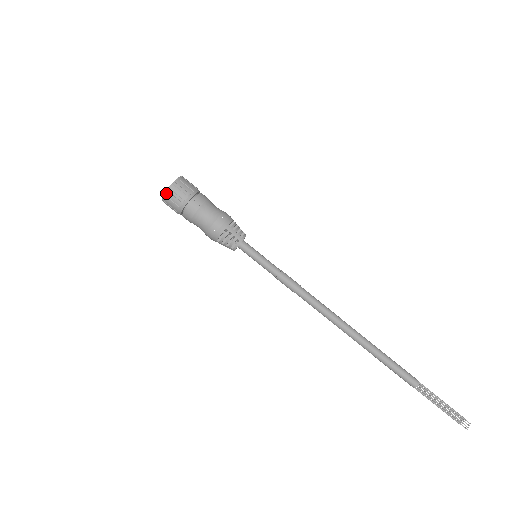
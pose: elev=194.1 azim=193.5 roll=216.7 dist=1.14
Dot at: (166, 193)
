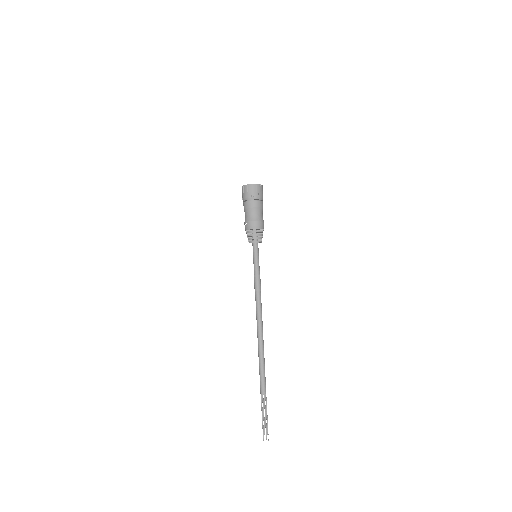
Dot at: (244, 186)
